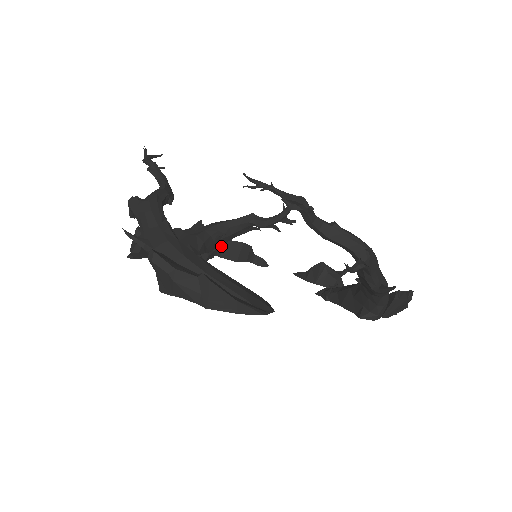
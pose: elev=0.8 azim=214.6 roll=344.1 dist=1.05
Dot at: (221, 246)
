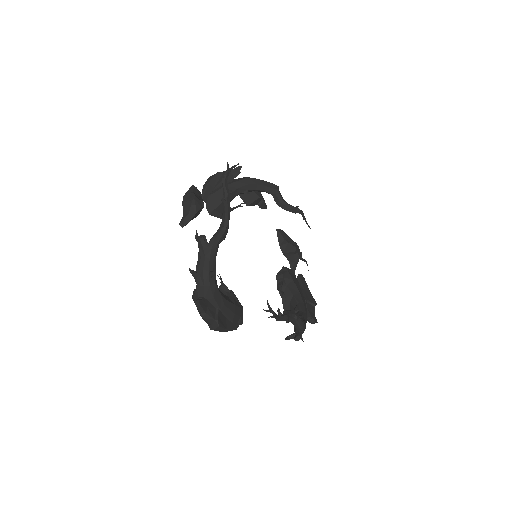
Dot at: occluded
